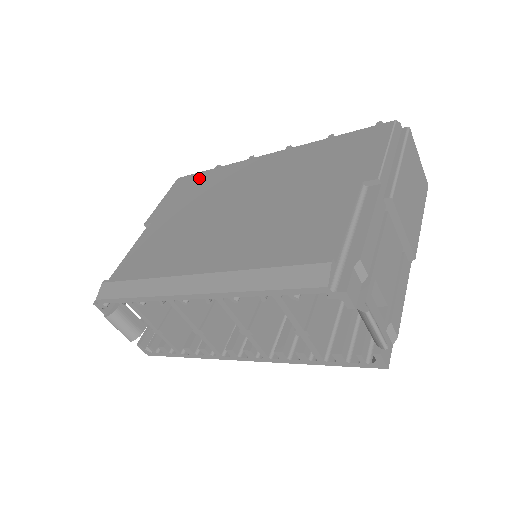
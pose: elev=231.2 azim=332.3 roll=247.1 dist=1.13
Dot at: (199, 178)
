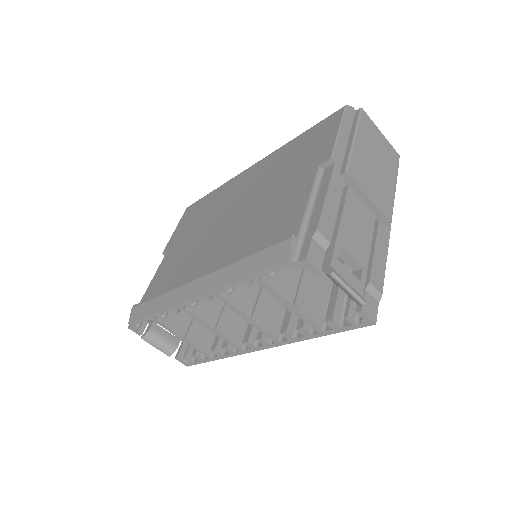
Dot at: (202, 202)
